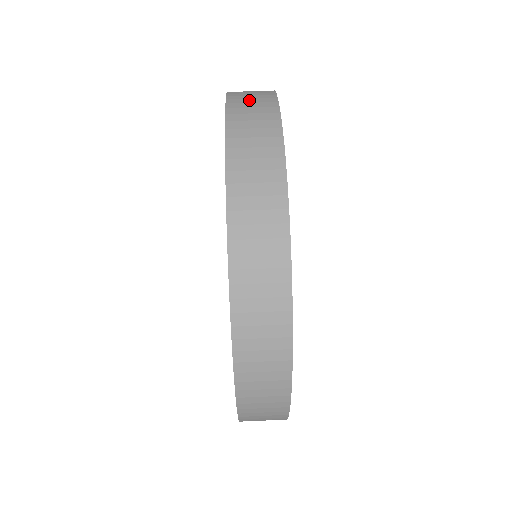
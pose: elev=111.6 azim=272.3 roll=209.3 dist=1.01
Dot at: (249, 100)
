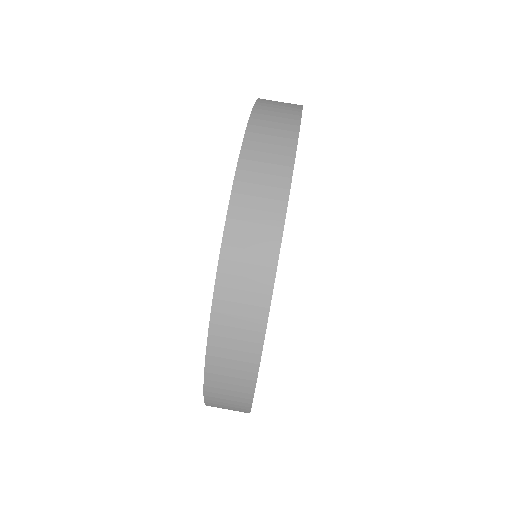
Dot at: occluded
